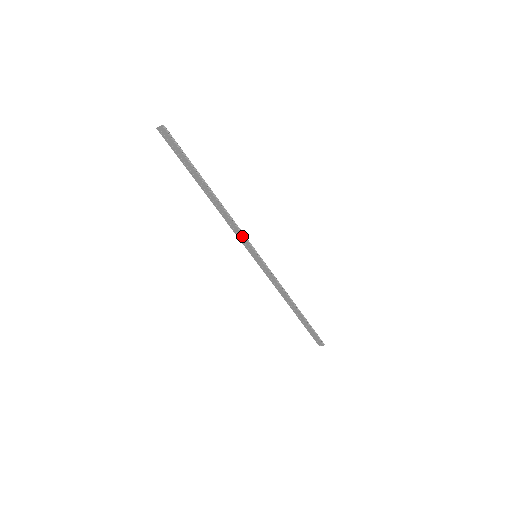
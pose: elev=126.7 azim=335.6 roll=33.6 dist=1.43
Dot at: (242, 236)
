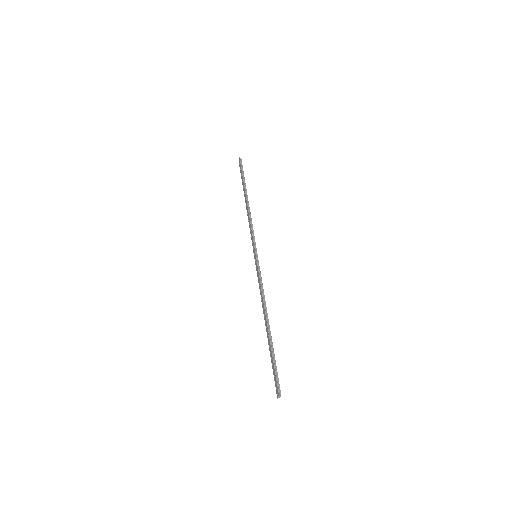
Dot at: (252, 234)
